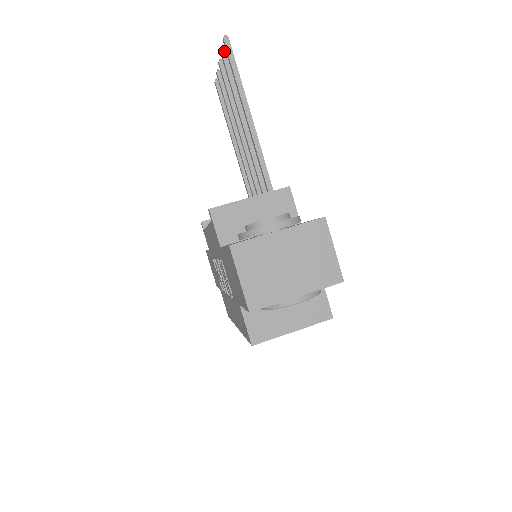
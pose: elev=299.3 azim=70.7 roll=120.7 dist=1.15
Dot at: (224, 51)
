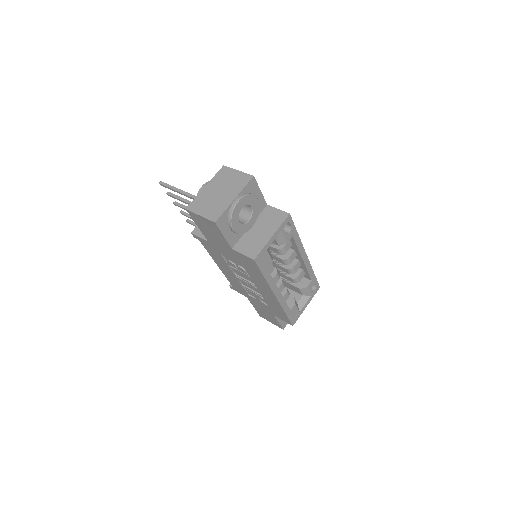
Dot at: (168, 193)
